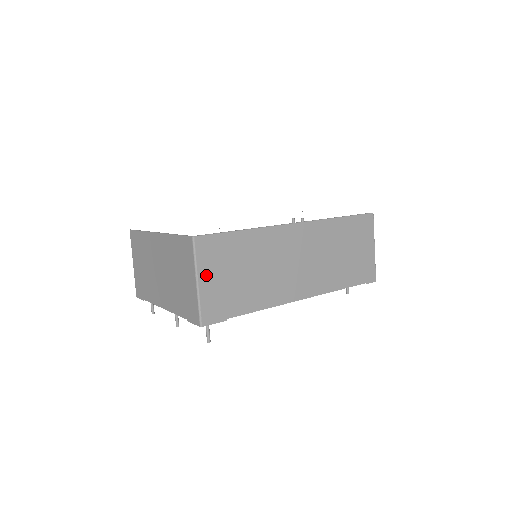
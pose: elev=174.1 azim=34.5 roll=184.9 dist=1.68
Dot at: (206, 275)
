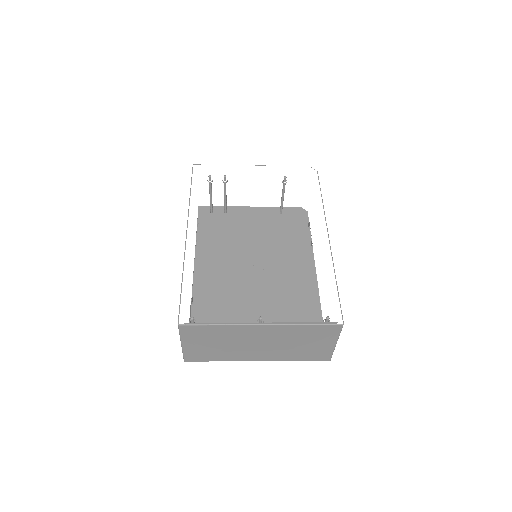
Dot at: occluded
